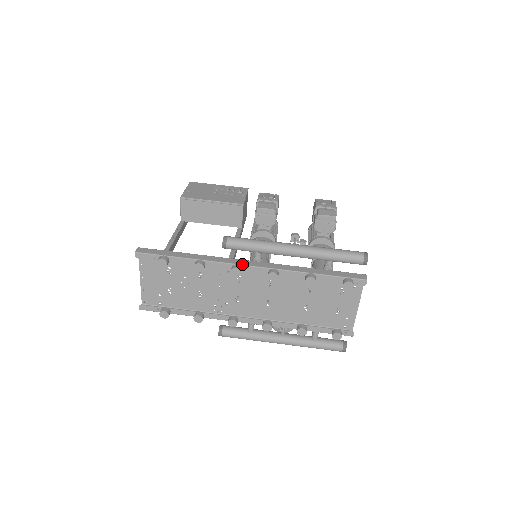
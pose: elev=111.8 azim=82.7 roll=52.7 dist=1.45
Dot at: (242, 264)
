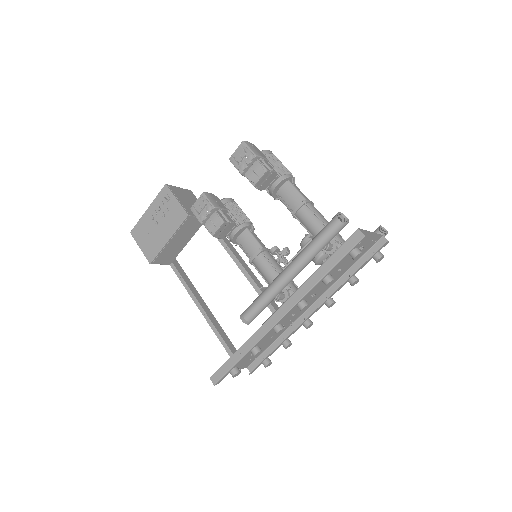
Dot at: (277, 322)
